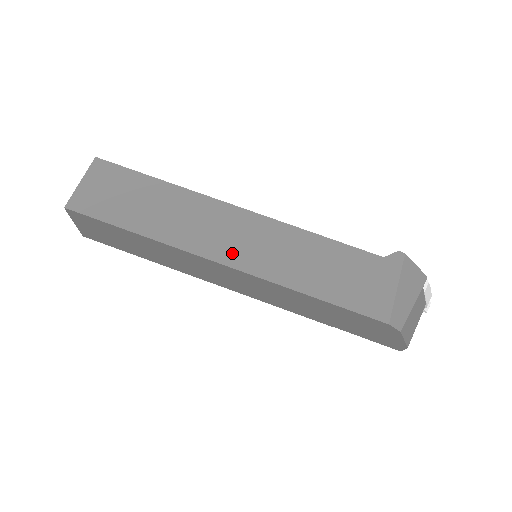
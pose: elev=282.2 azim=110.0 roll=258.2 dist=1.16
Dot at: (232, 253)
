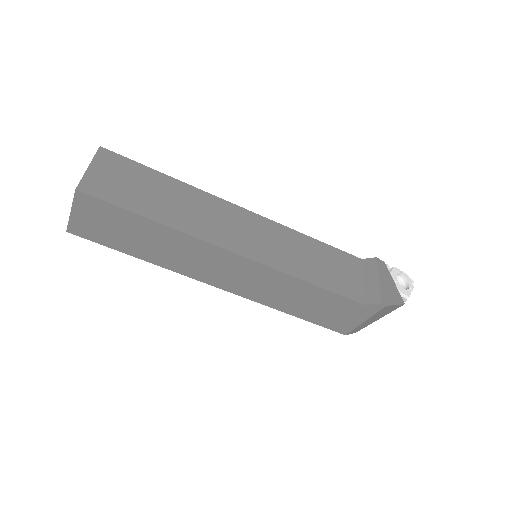
Dot at: (228, 283)
